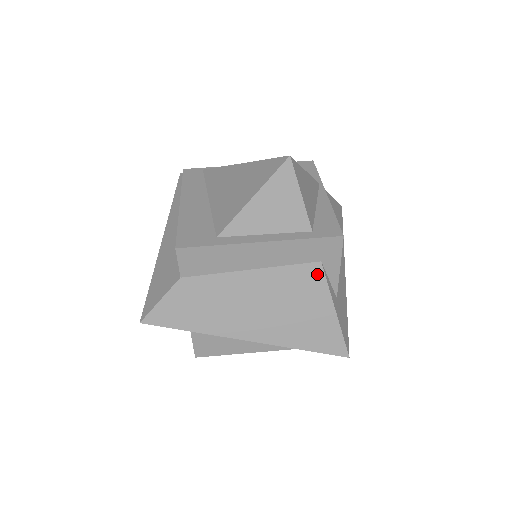
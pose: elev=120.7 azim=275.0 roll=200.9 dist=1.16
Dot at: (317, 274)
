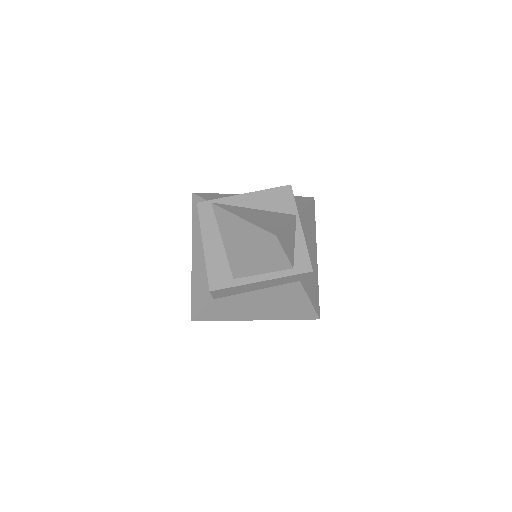
Dot at: (298, 287)
